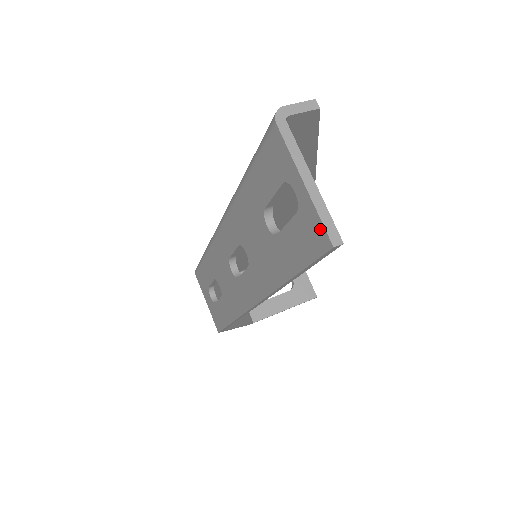
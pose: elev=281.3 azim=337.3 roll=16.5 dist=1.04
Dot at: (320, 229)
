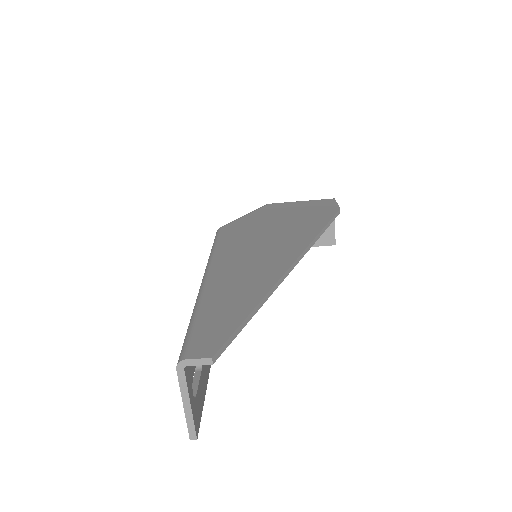
Dot at: (188, 426)
